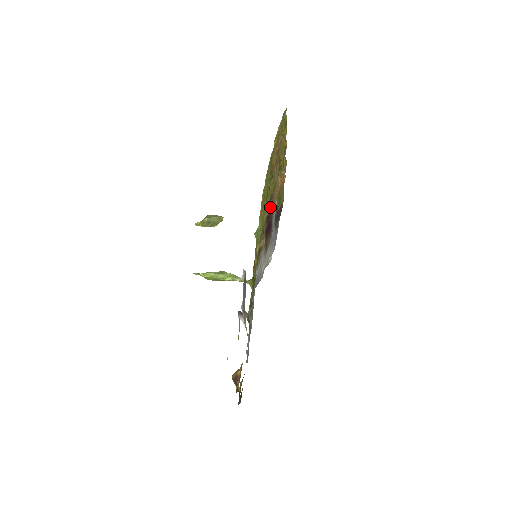
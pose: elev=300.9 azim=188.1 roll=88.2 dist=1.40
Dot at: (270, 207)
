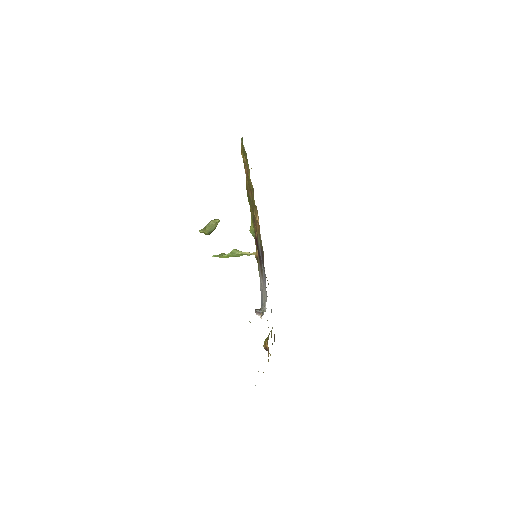
Dot at: (255, 229)
